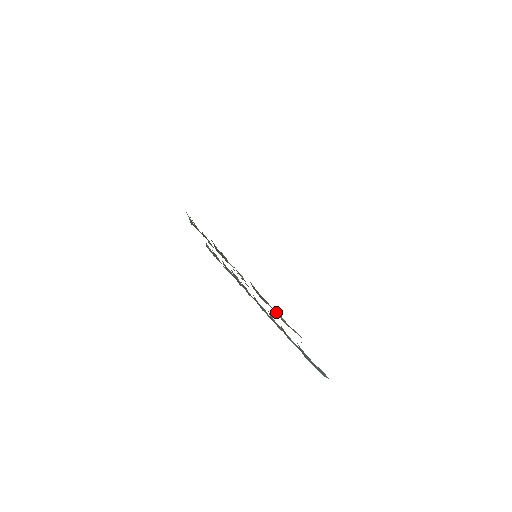
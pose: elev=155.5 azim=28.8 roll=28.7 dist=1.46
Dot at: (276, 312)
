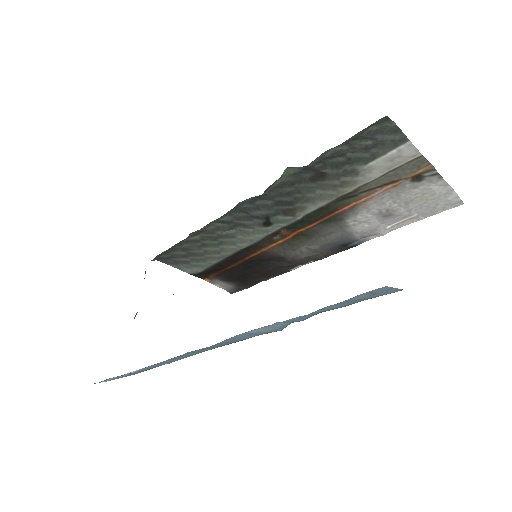
Dot at: occluded
